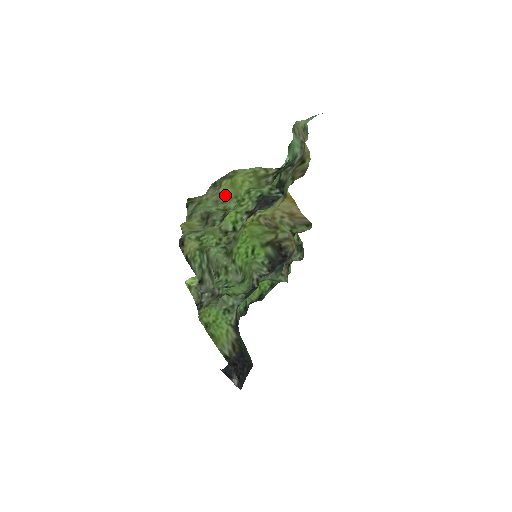
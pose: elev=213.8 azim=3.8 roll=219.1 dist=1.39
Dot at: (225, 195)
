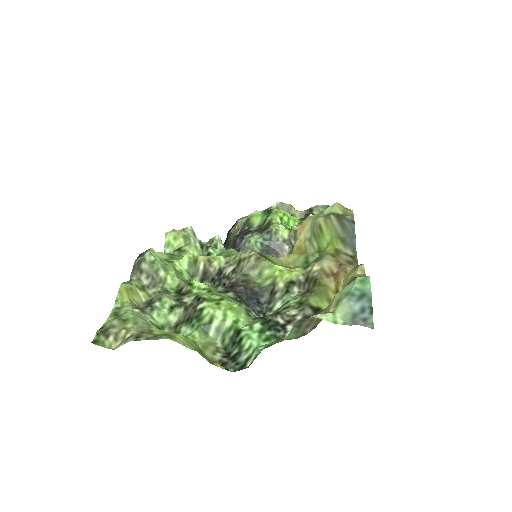
Dot at: occluded
